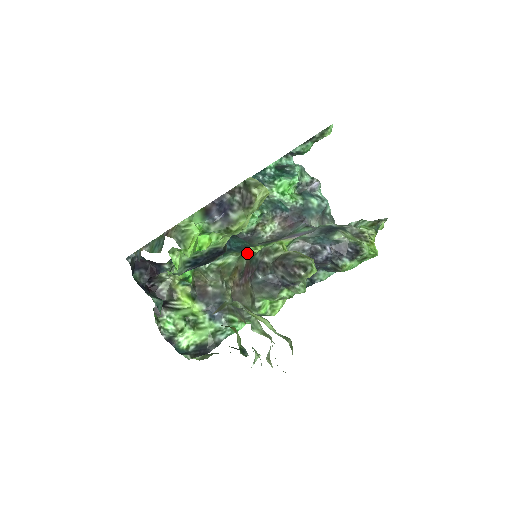
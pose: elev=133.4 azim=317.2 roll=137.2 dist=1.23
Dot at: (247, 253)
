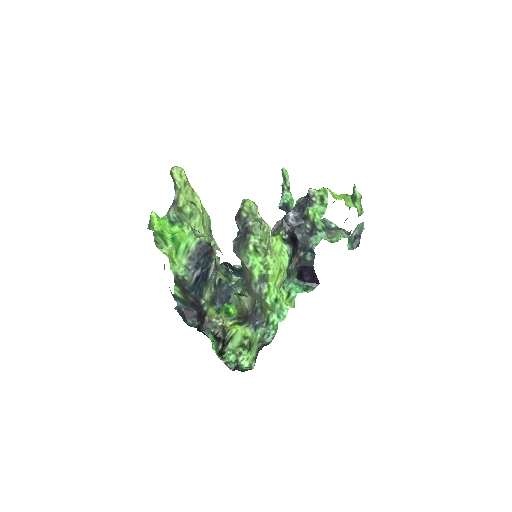
Dot at: occluded
